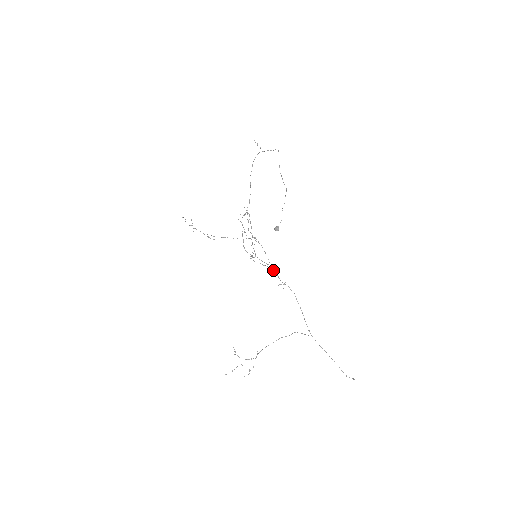
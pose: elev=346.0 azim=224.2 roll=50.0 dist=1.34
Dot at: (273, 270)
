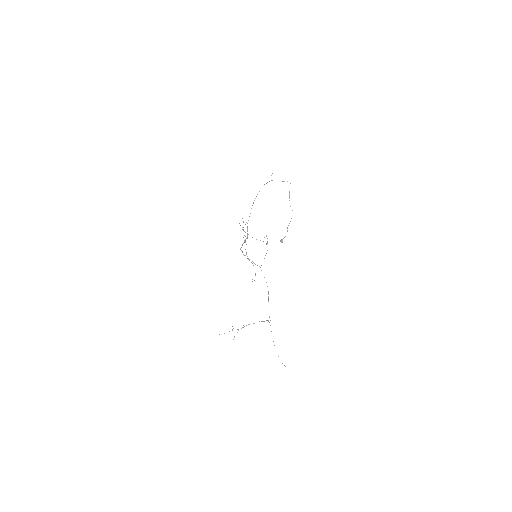
Dot at: occluded
